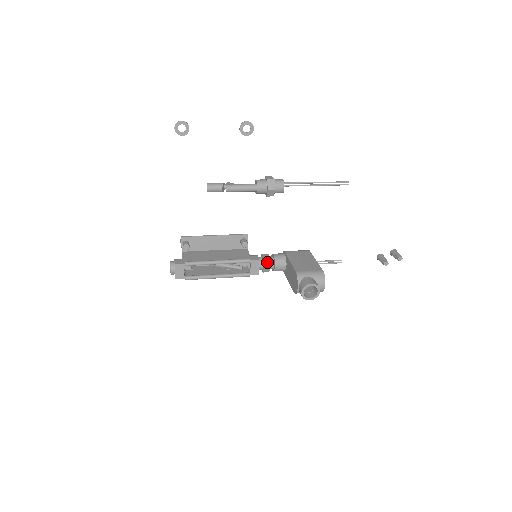
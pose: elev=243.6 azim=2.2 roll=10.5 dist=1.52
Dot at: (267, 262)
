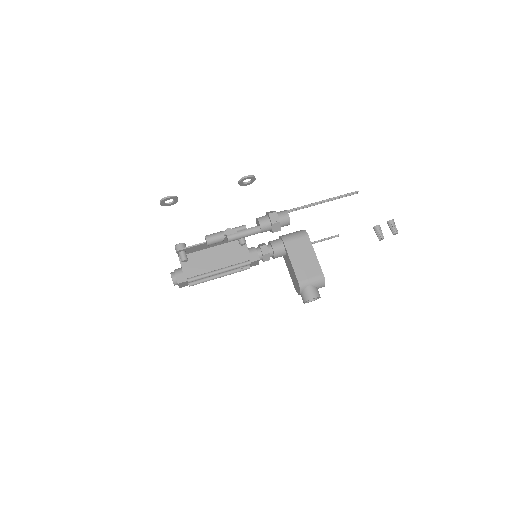
Dot at: (267, 257)
